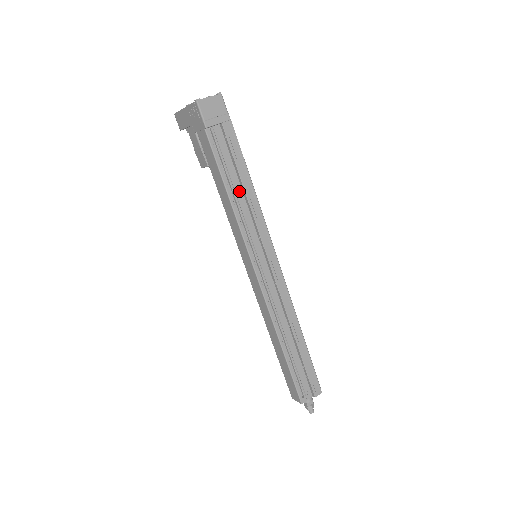
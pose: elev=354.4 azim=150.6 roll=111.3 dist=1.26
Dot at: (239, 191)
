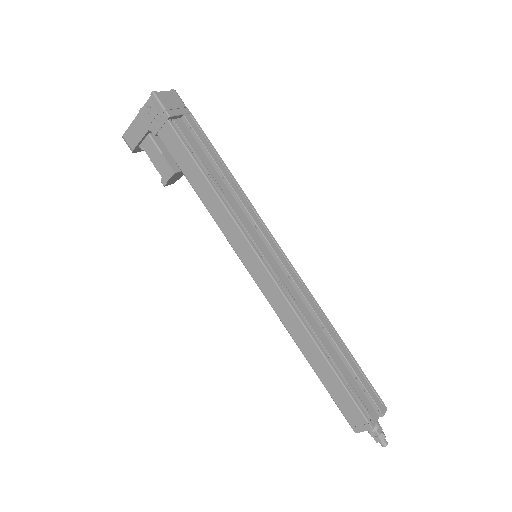
Dot at: (219, 181)
